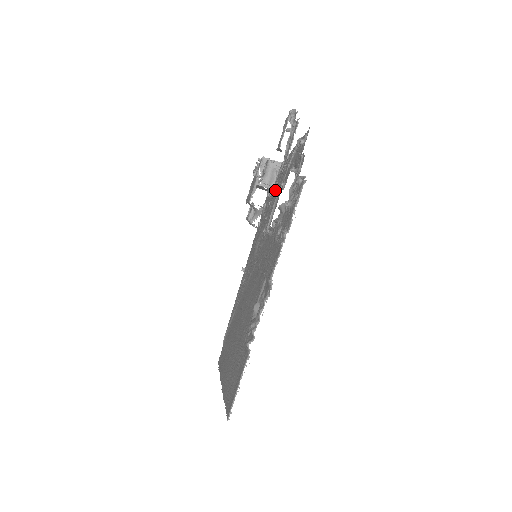
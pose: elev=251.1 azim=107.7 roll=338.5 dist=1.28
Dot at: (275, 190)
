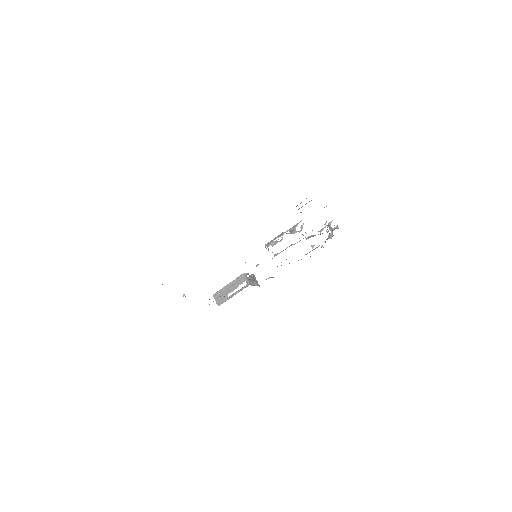
Dot at: occluded
